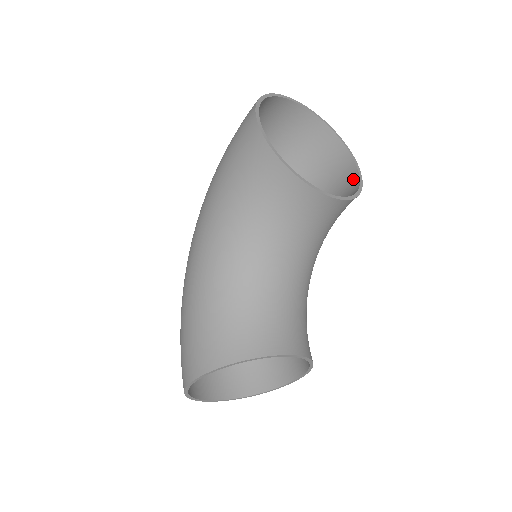
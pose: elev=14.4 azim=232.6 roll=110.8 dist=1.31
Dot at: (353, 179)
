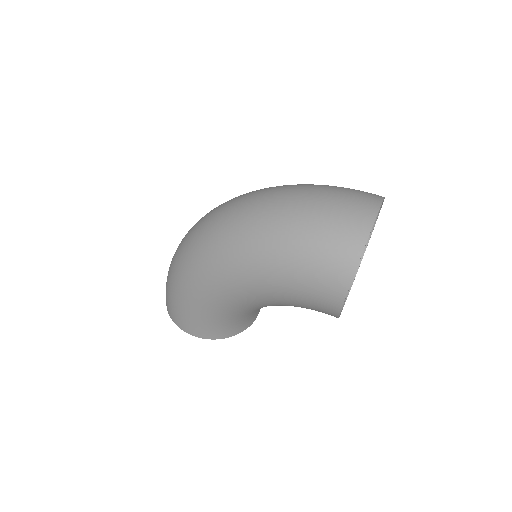
Dot at: occluded
